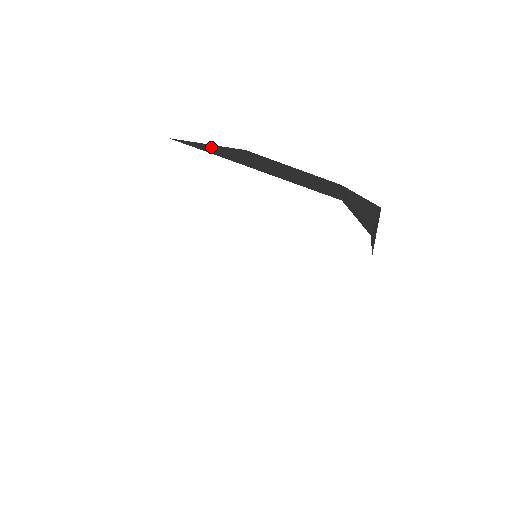
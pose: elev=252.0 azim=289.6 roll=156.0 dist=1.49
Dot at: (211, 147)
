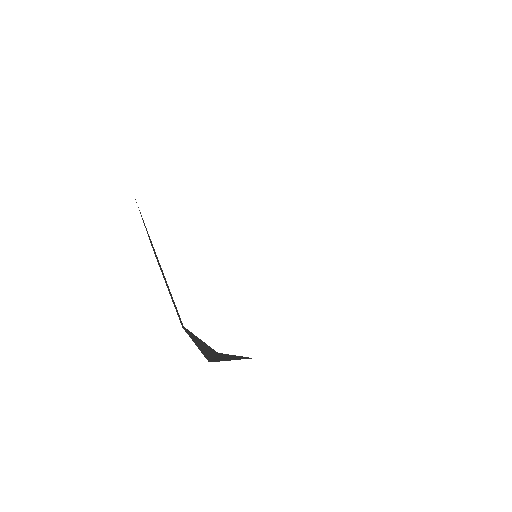
Dot at: occluded
